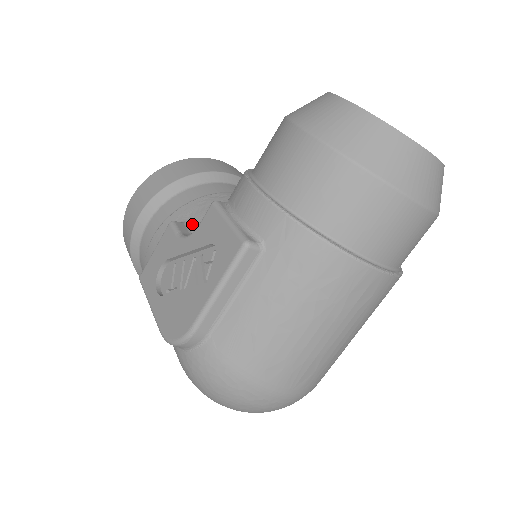
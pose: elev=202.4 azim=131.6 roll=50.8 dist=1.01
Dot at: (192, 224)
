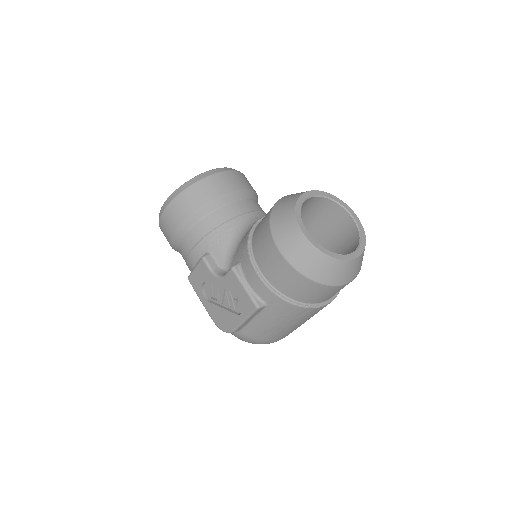
Dot at: (216, 256)
